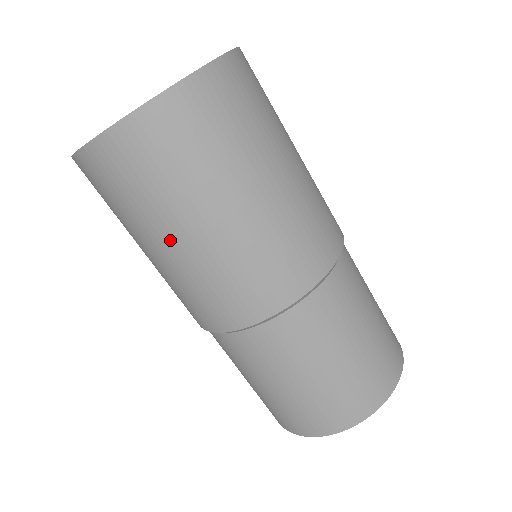
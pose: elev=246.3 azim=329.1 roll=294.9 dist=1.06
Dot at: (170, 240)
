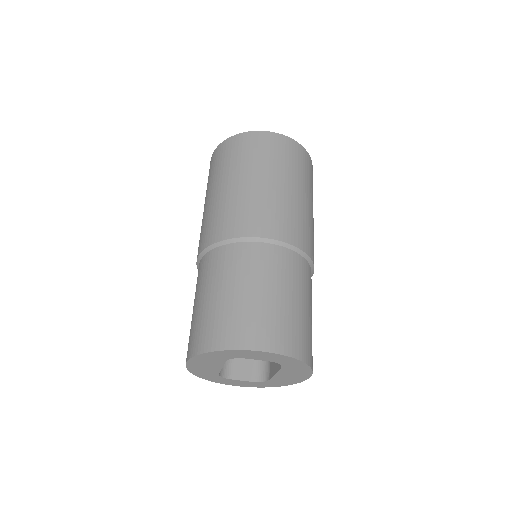
Dot at: (211, 193)
